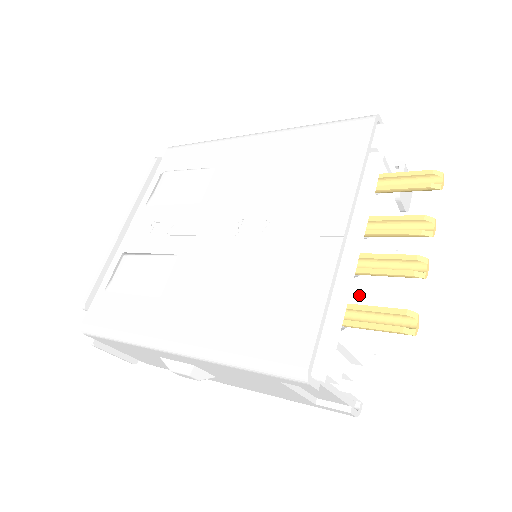
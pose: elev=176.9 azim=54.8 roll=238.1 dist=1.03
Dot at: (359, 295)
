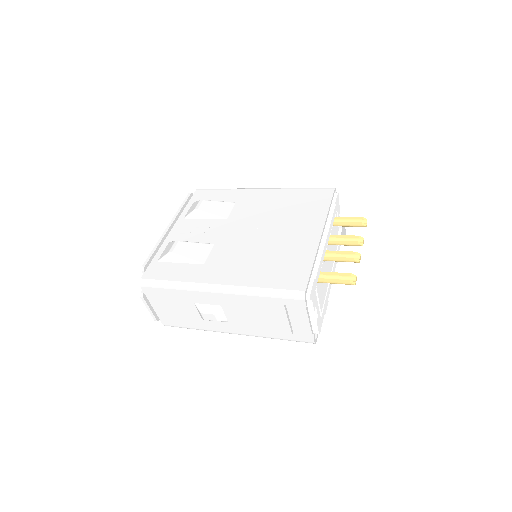
Dot at: occluded
